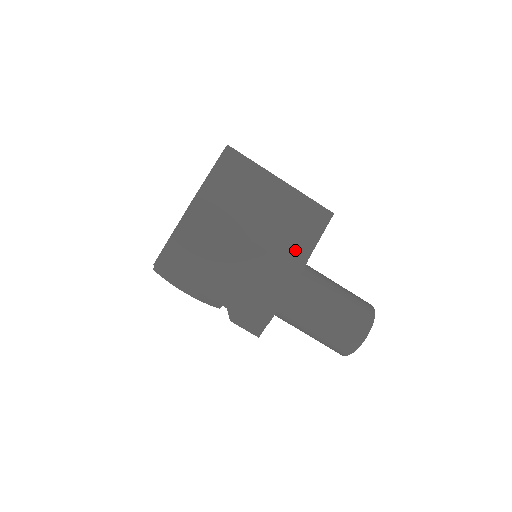
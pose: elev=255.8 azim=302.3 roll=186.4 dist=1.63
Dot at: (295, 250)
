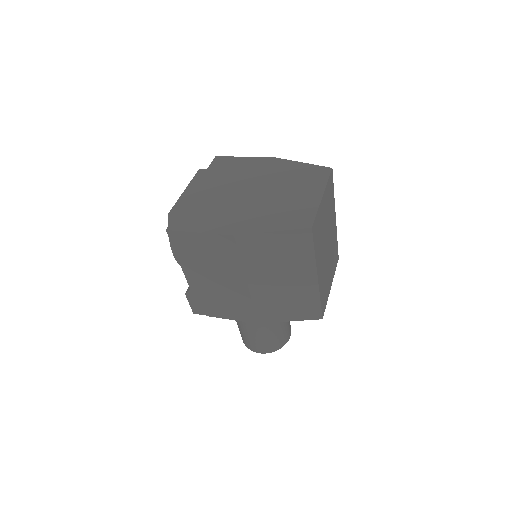
Dot at: (270, 313)
